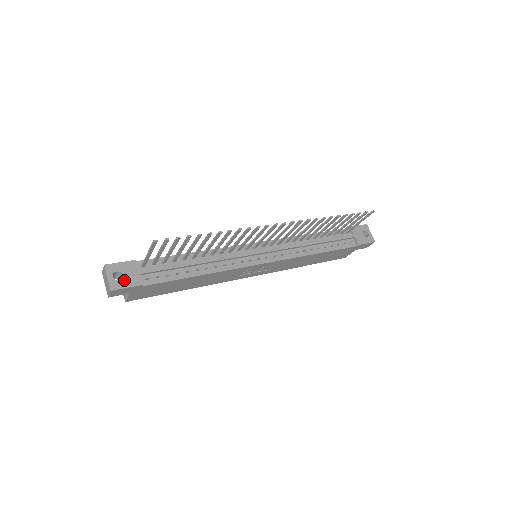
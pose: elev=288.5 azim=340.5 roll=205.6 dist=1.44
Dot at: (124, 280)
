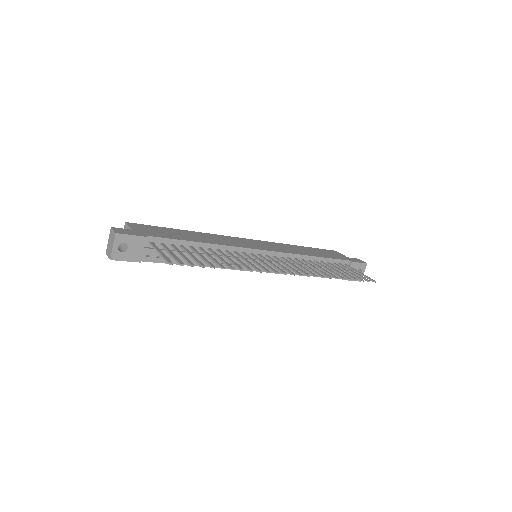
Dot at: (127, 253)
